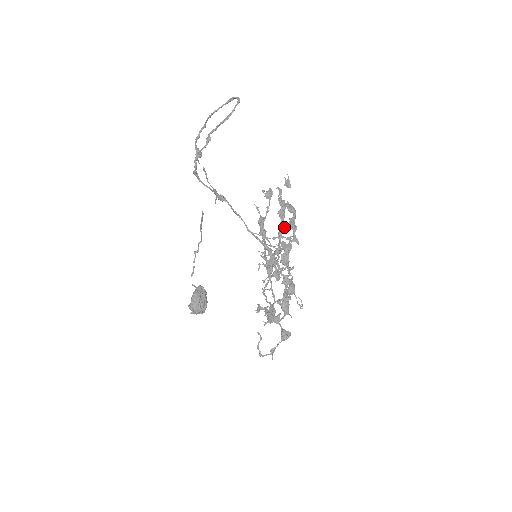
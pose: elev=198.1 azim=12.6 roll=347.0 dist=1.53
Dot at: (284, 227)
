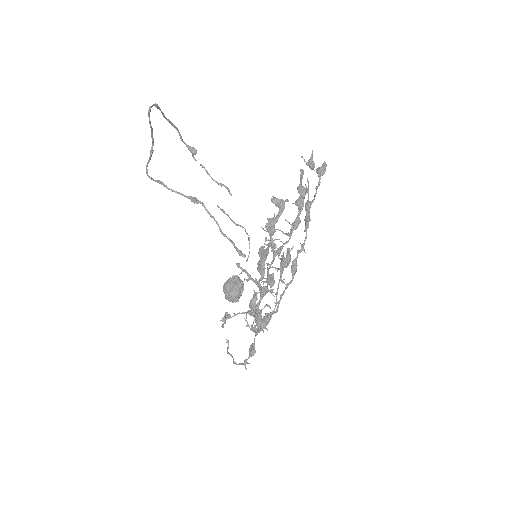
Dot at: (298, 221)
